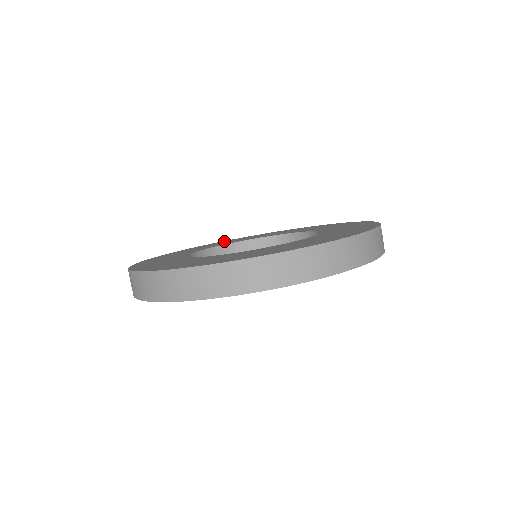
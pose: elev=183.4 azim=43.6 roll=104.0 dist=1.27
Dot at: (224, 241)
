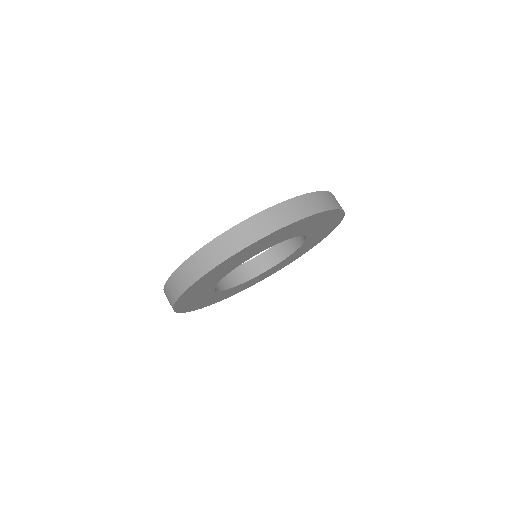
Dot at: occluded
